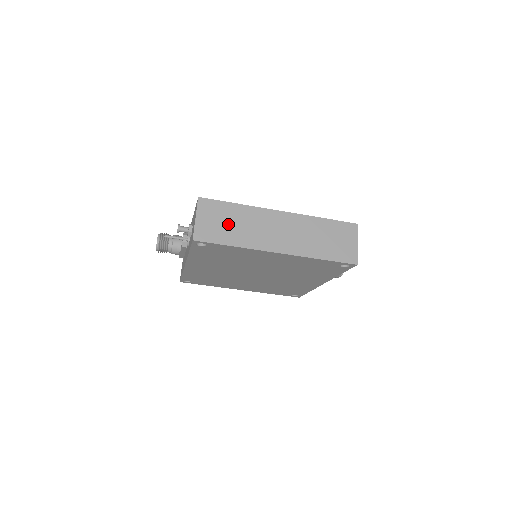
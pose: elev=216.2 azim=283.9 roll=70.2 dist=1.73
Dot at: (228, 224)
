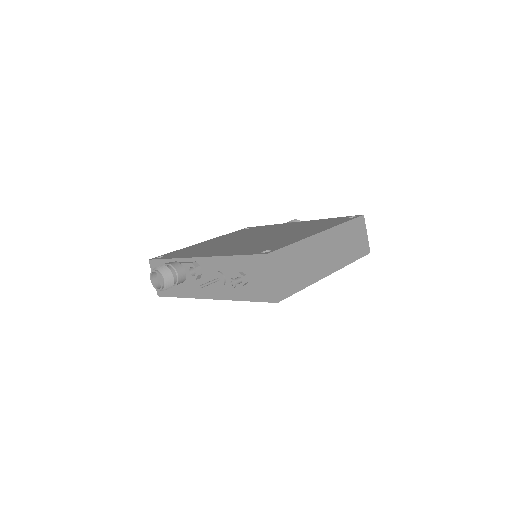
Dot at: (295, 269)
